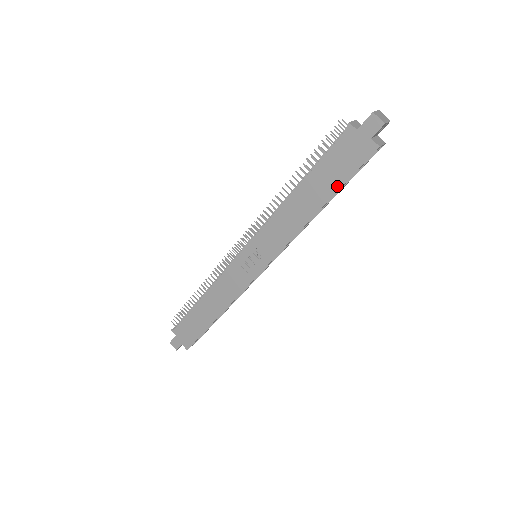
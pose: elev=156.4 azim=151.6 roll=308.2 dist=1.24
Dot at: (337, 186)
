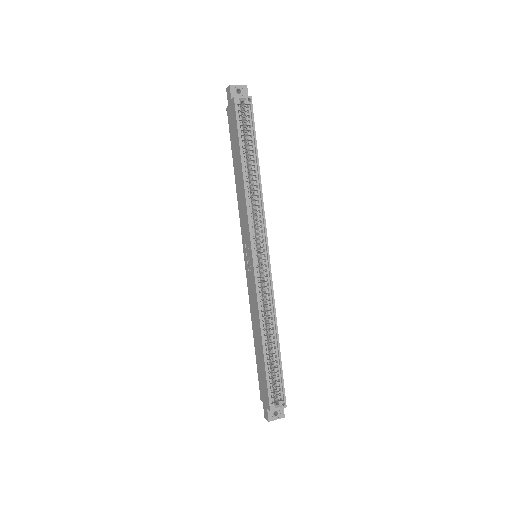
Dot at: (238, 144)
